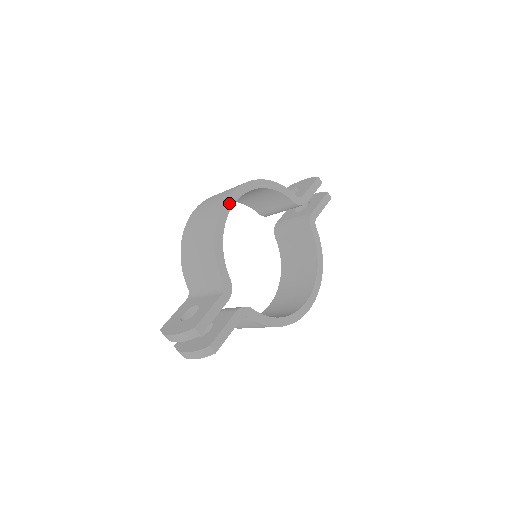
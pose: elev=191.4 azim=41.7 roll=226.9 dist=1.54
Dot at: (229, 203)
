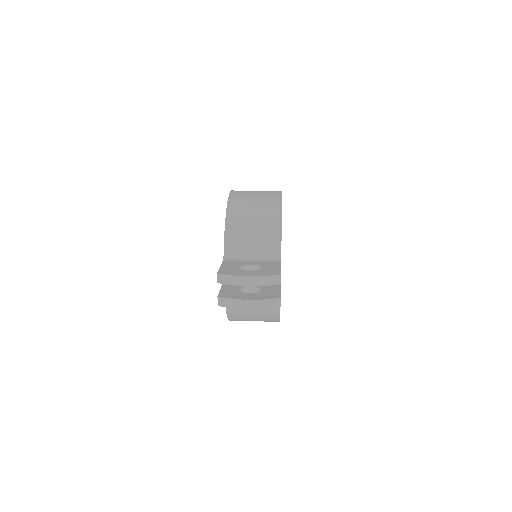
Dot at: occluded
